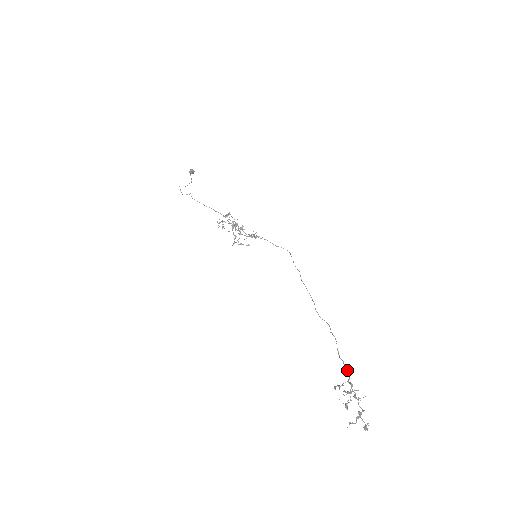
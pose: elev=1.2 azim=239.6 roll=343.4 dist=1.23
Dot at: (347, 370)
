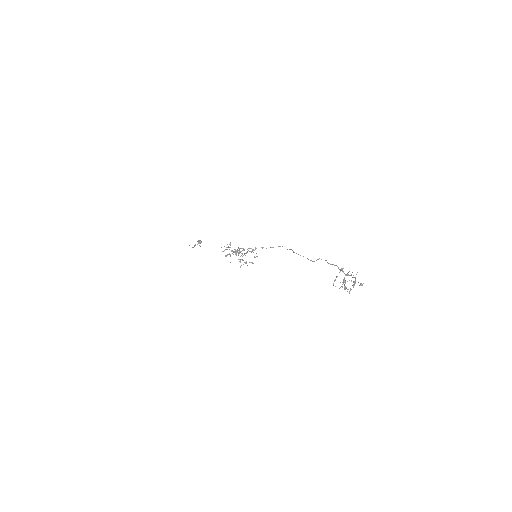
Dot at: (338, 267)
